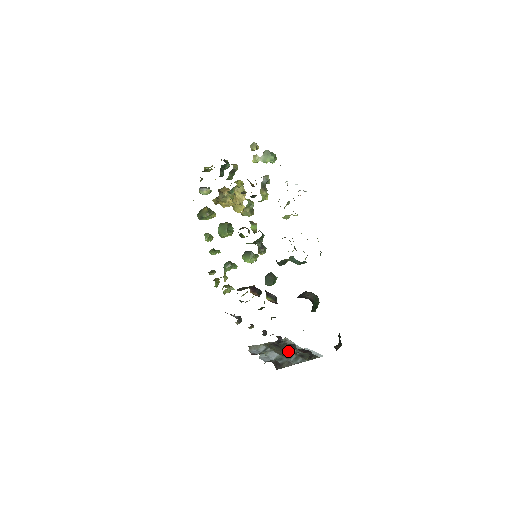
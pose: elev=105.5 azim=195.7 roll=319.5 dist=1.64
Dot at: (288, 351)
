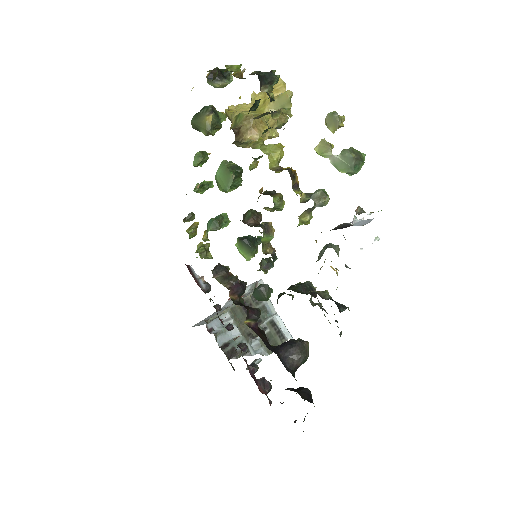
Dot at: occluded
